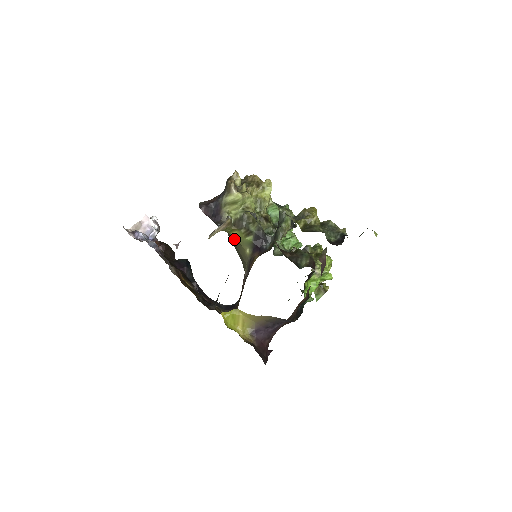
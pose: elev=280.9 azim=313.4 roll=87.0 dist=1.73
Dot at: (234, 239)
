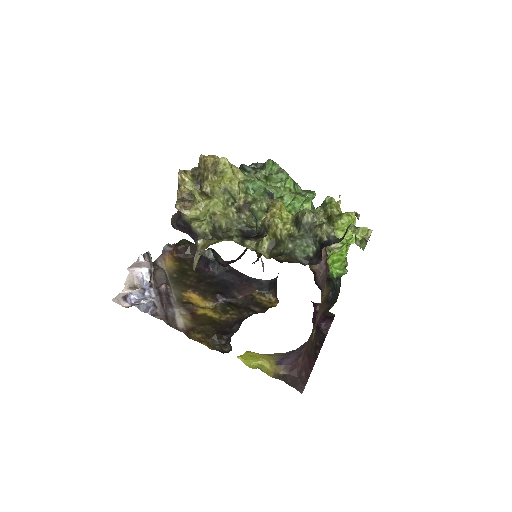
Dot at: occluded
